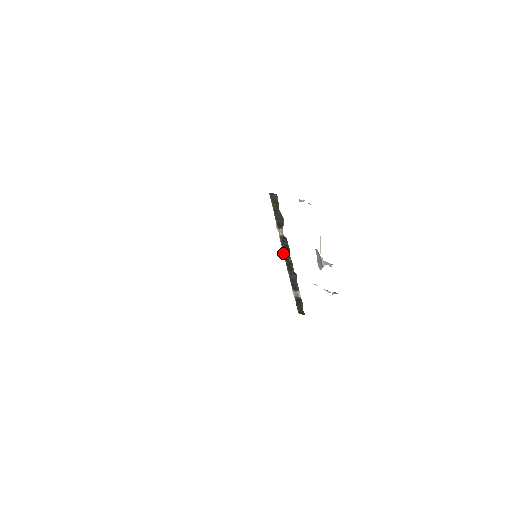
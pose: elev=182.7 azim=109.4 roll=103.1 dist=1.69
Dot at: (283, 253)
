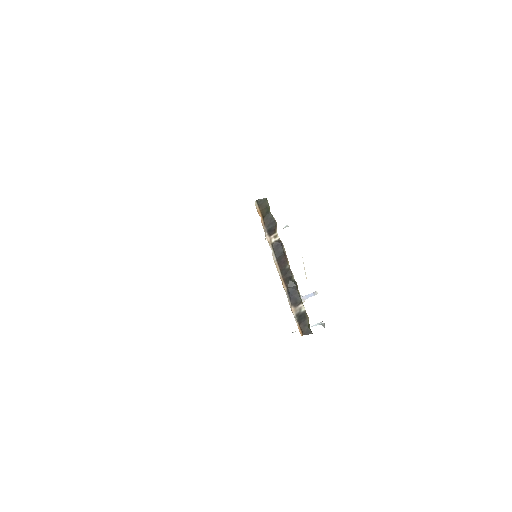
Dot at: (276, 265)
